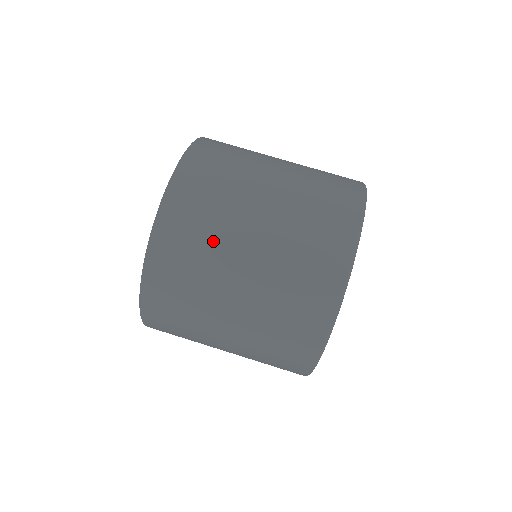
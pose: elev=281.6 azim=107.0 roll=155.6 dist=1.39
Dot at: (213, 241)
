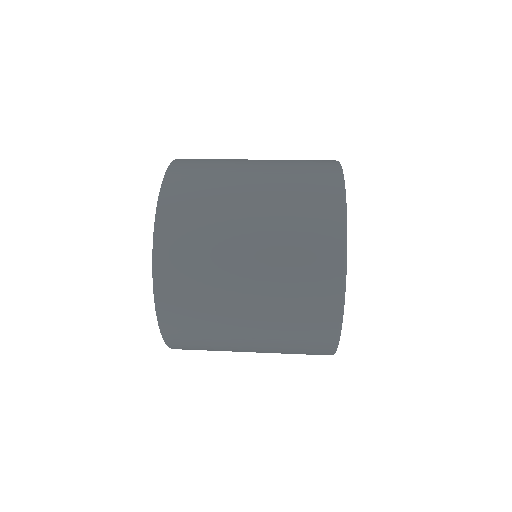
Dot at: (212, 241)
